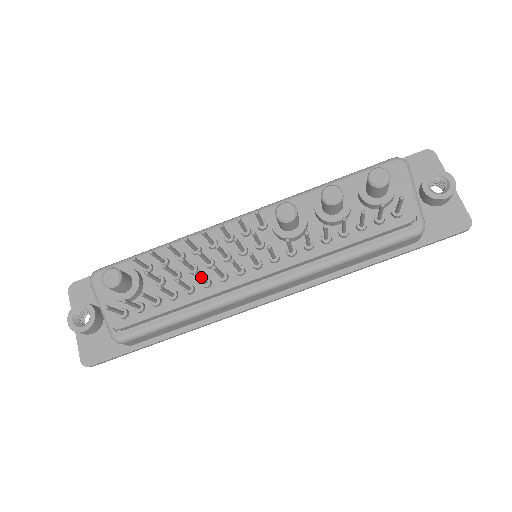
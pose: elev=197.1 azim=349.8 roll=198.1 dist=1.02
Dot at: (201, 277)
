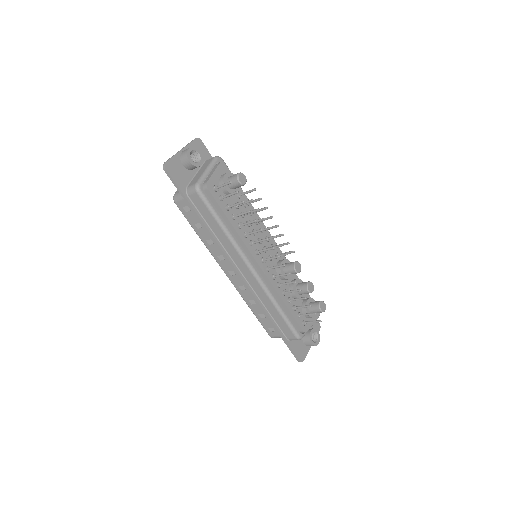
Dot at: (257, 232)
